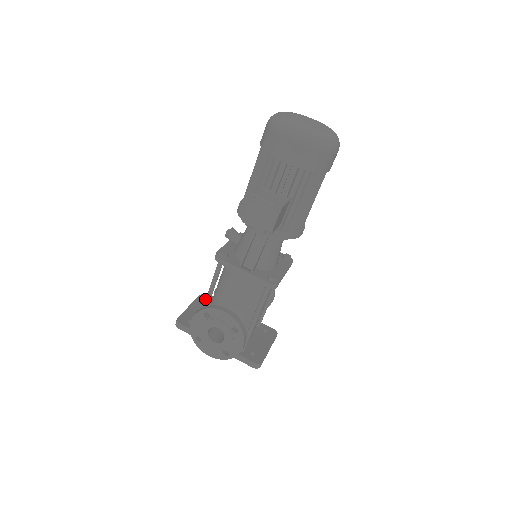
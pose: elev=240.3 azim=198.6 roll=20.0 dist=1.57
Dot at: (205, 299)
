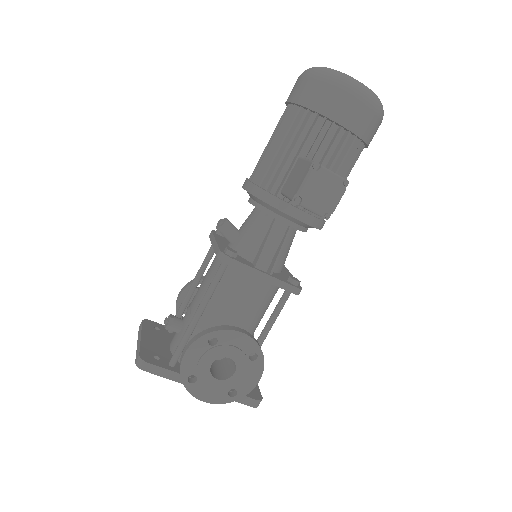
Dot at: (191, 320)
